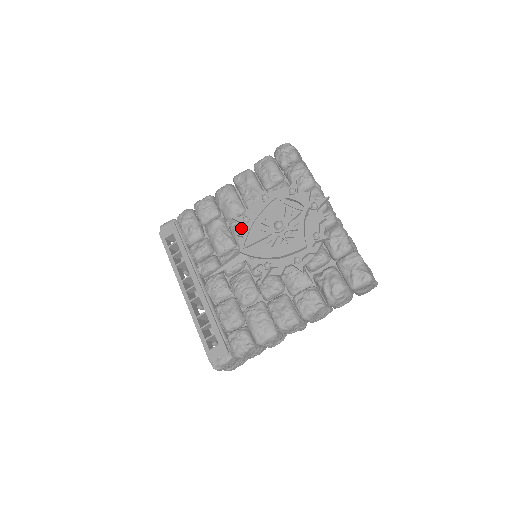
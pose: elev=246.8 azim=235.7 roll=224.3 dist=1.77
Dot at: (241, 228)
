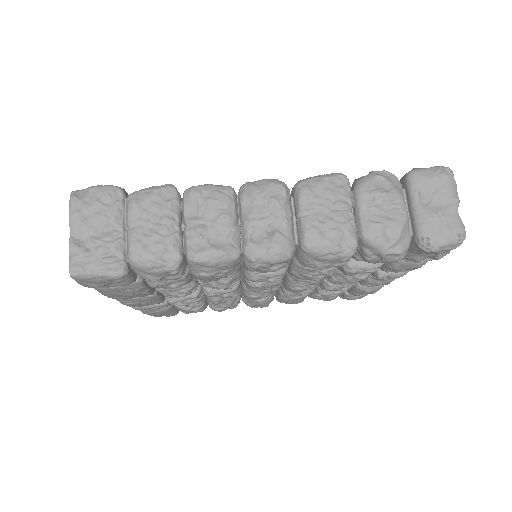
Dot at: occluded
